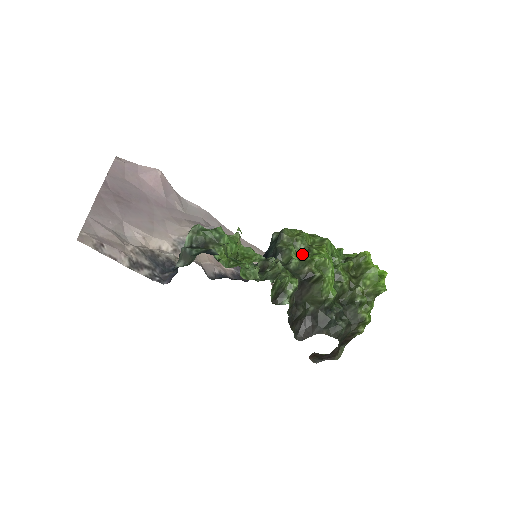
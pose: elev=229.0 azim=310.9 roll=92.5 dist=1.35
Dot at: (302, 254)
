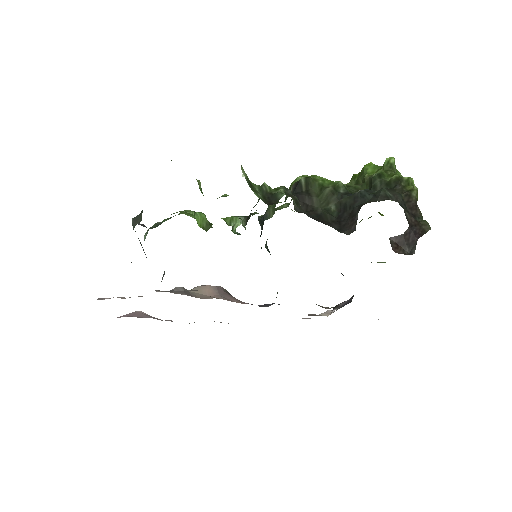
Dot at: (288, 206)
